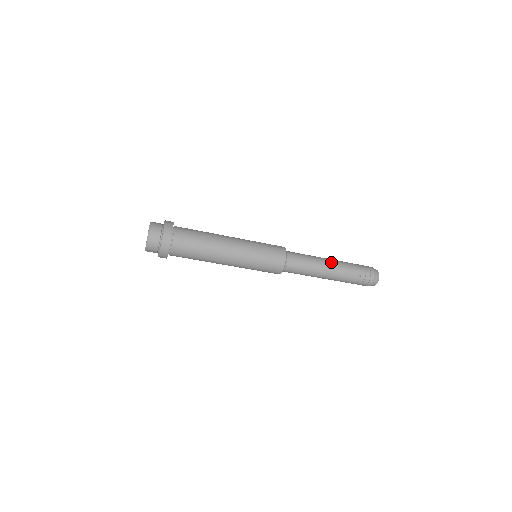
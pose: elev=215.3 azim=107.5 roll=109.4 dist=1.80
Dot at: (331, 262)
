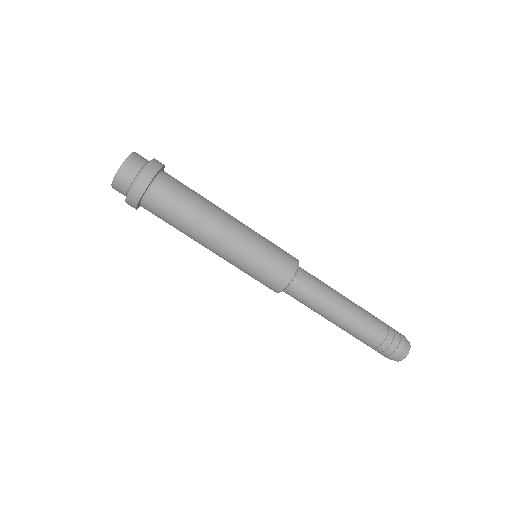
Dot at: occluded
